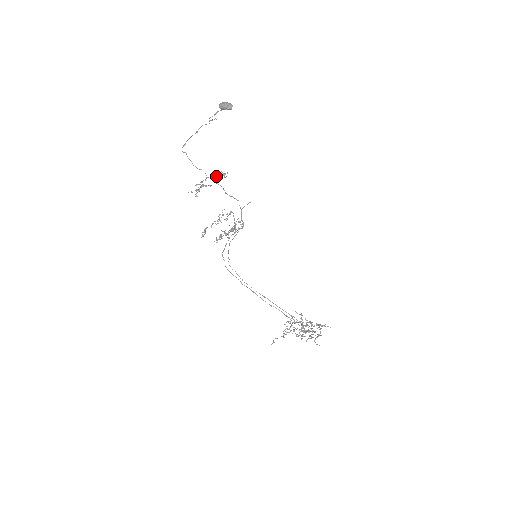
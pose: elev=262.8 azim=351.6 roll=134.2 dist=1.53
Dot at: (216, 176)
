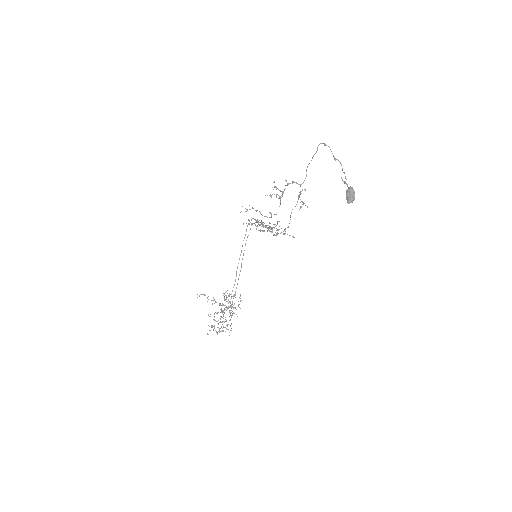
Dot at: occluded
